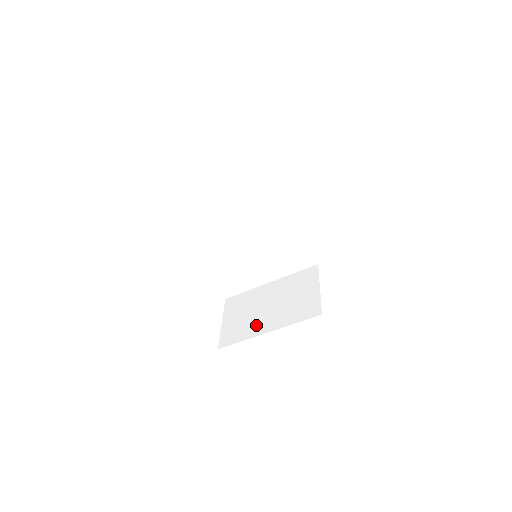
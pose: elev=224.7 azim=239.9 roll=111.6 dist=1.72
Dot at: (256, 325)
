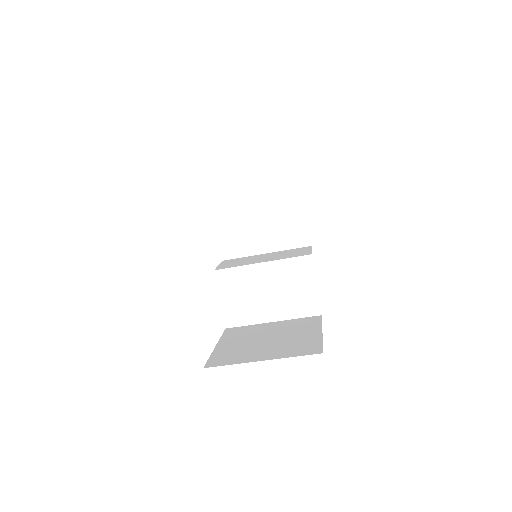
Dot at: (259, 312)
